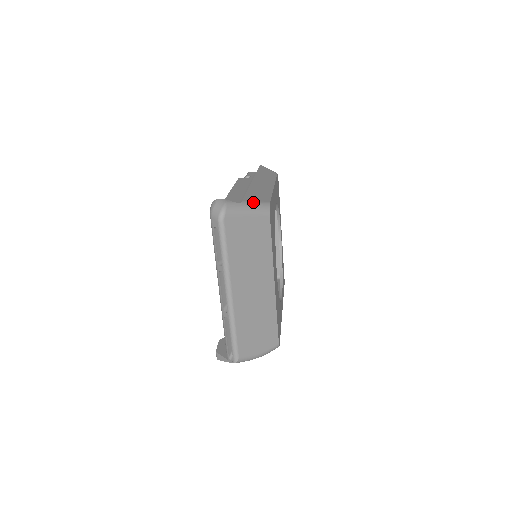
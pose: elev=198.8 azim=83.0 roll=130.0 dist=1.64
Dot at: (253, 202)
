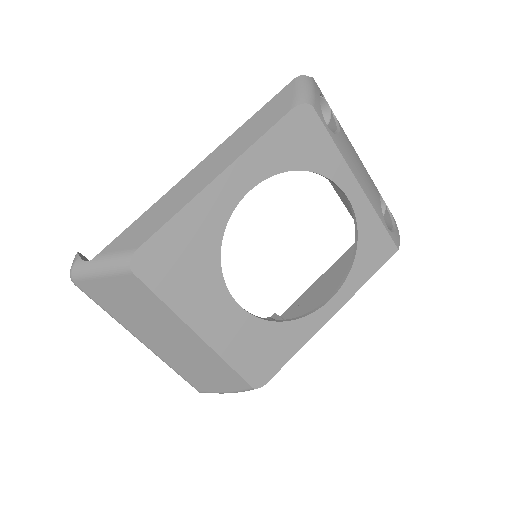
Dot at: (110, 255)
